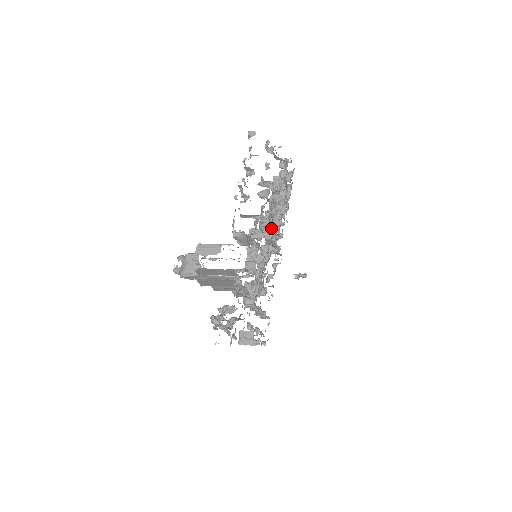
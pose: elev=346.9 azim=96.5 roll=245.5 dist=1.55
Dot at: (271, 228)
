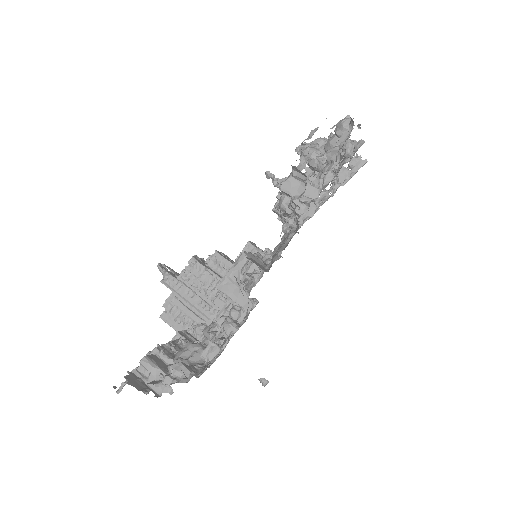
Dot at: occluded
